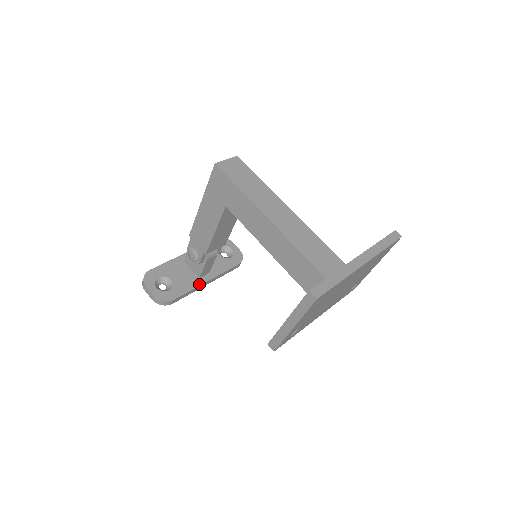
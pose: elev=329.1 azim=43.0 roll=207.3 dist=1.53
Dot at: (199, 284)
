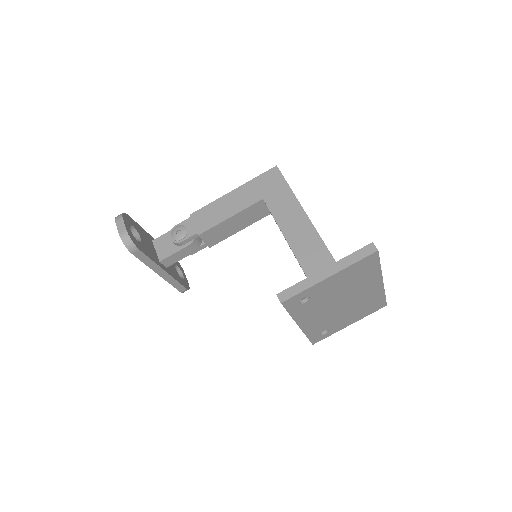
Dot at: (159, 264)
